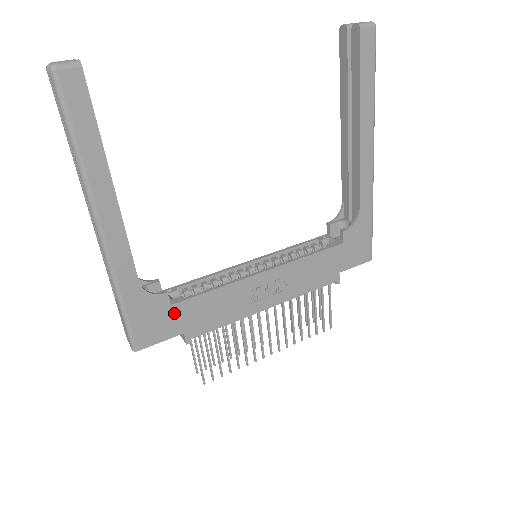
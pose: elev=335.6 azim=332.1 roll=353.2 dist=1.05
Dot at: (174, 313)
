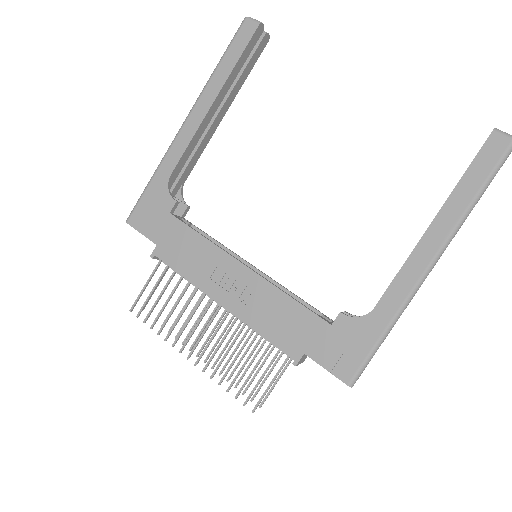
Dot at: (166, 222)
